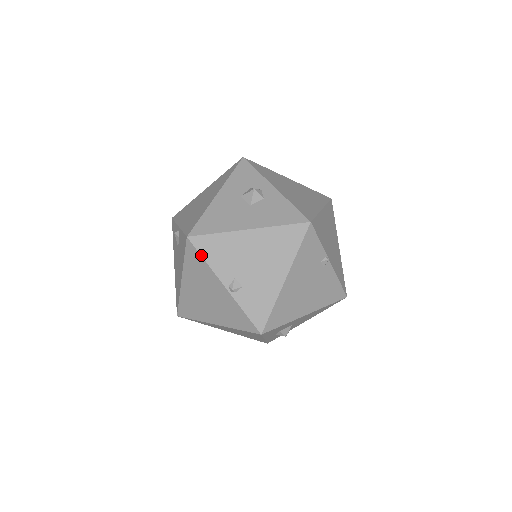
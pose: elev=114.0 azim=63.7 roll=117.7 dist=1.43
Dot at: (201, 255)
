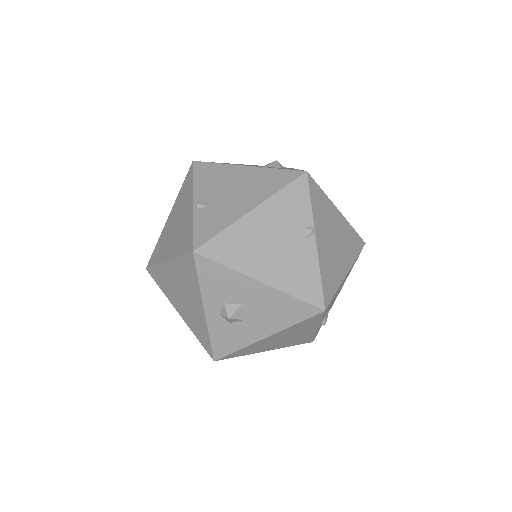
Dot at: (193, 175)
